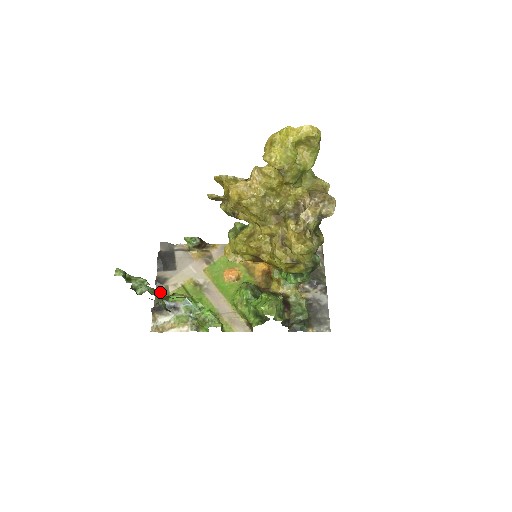
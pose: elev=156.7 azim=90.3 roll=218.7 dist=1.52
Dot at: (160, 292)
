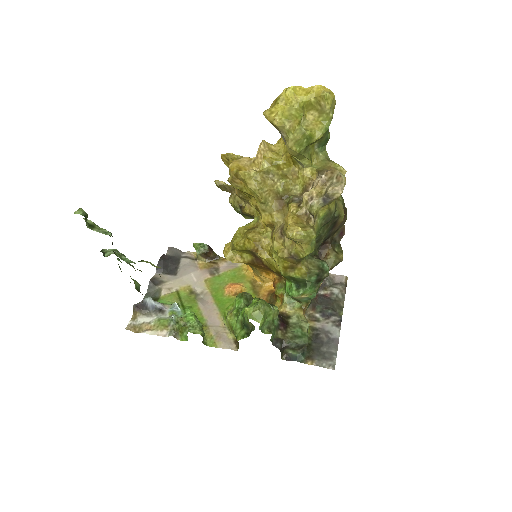
Dot at: (151, 293)
